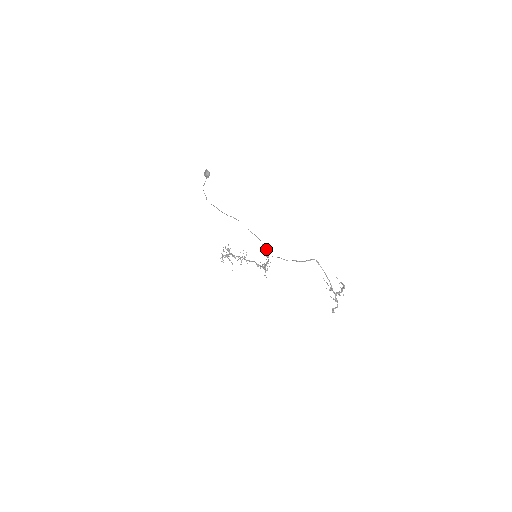
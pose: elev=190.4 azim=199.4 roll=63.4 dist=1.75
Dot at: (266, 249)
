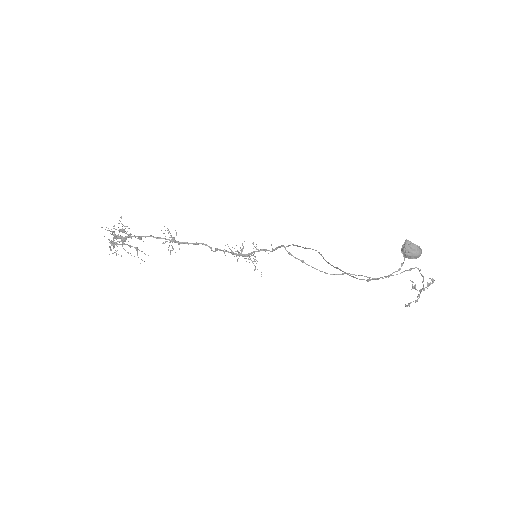
Dot at: (283, 246)
